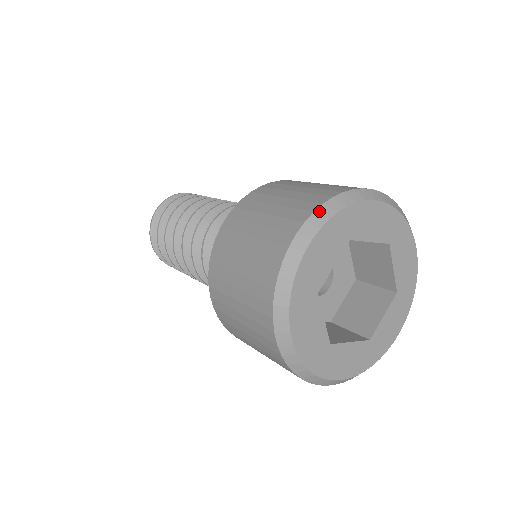
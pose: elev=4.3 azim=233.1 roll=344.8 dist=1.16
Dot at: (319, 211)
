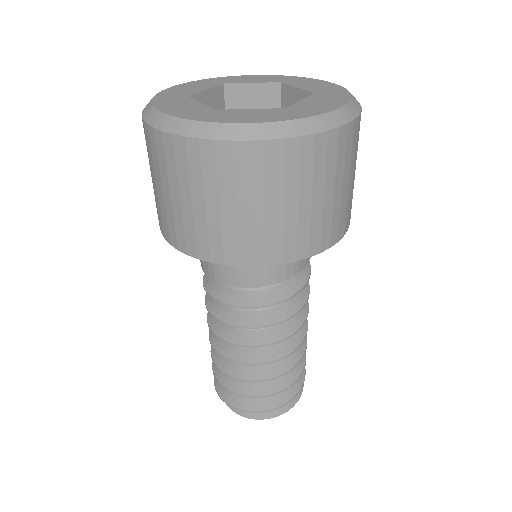
Dot at: occluded
